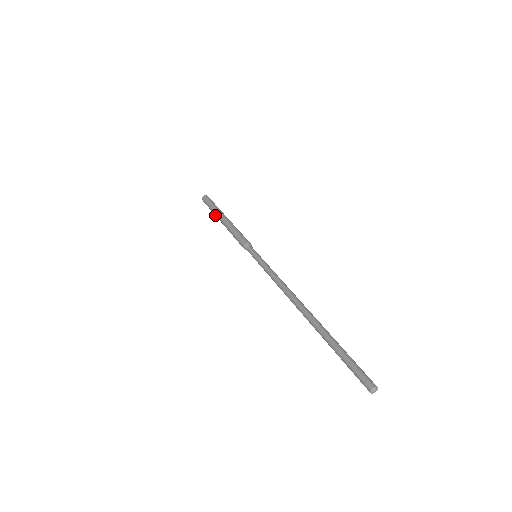
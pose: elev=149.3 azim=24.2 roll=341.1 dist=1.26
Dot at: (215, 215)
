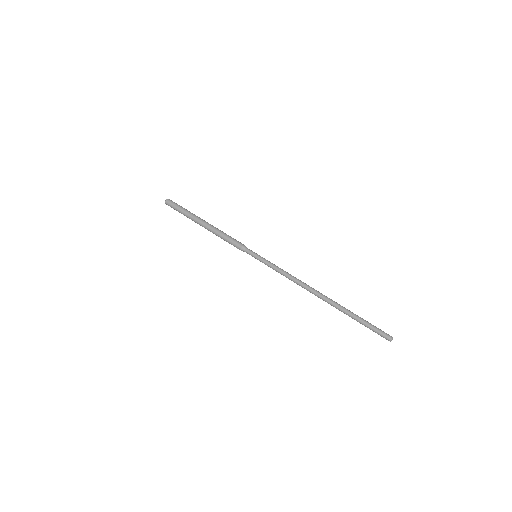
Dot at: (191, 217)
